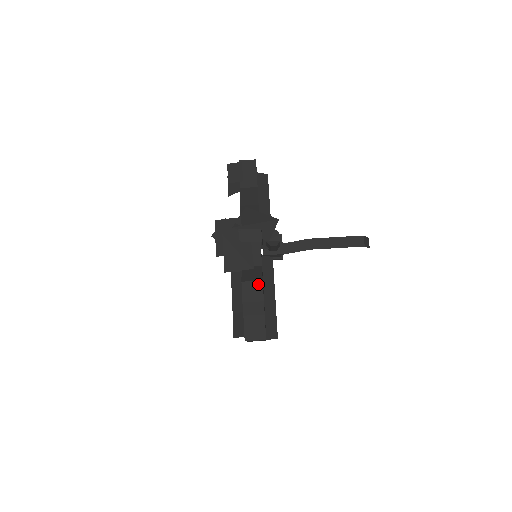
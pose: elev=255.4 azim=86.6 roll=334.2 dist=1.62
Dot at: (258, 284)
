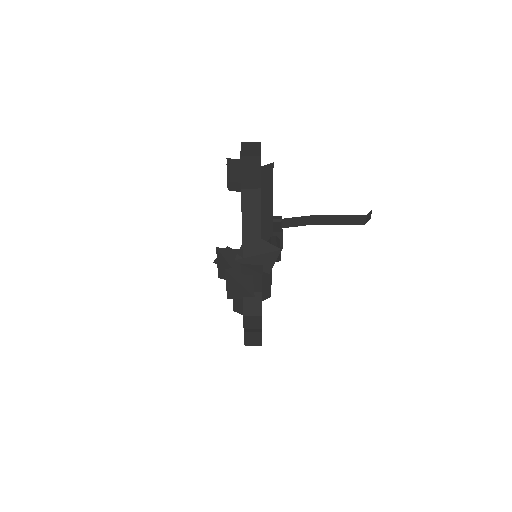
Dot at: (258, 318)
